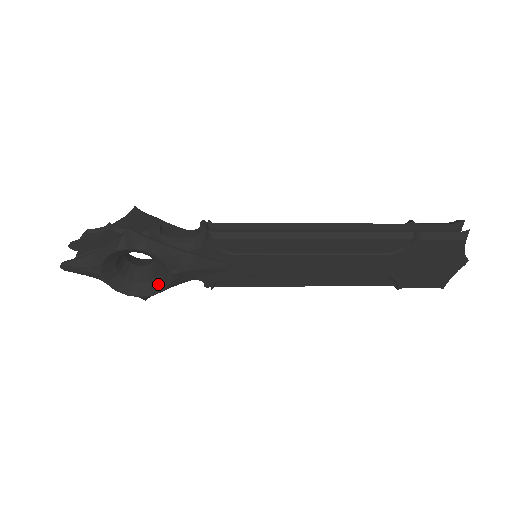
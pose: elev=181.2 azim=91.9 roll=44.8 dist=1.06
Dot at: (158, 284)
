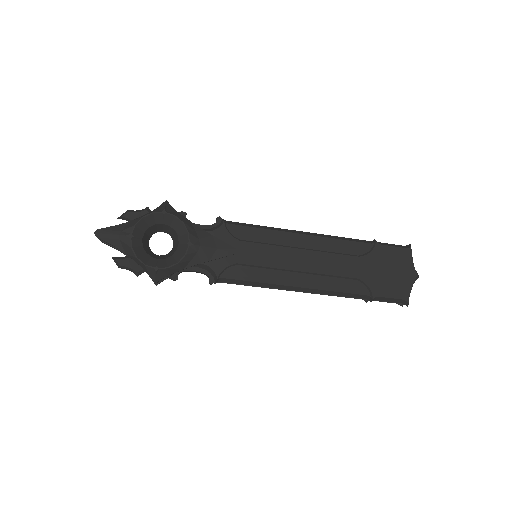
Dot at: (174, 259)
